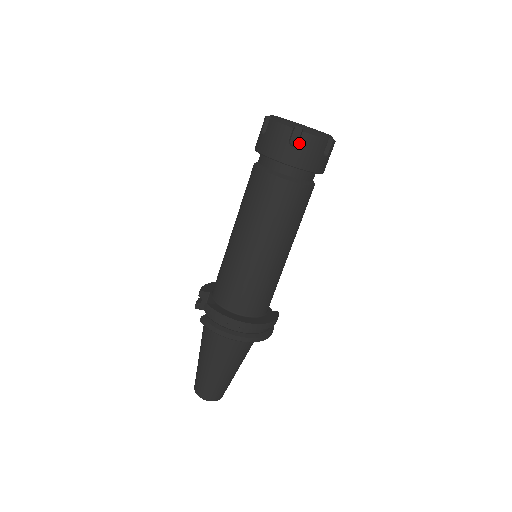
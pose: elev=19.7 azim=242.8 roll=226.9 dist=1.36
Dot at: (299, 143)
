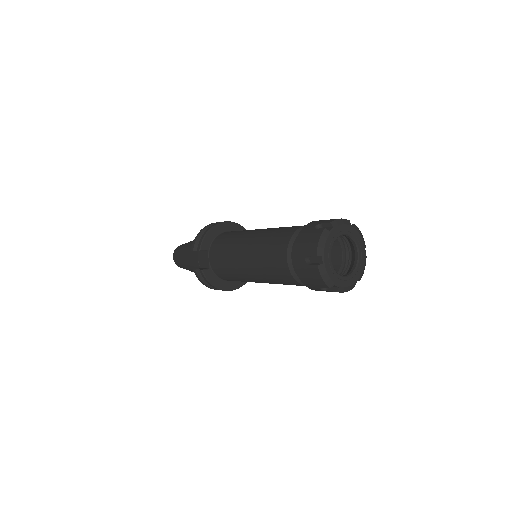
Dot at: (328, 291)
